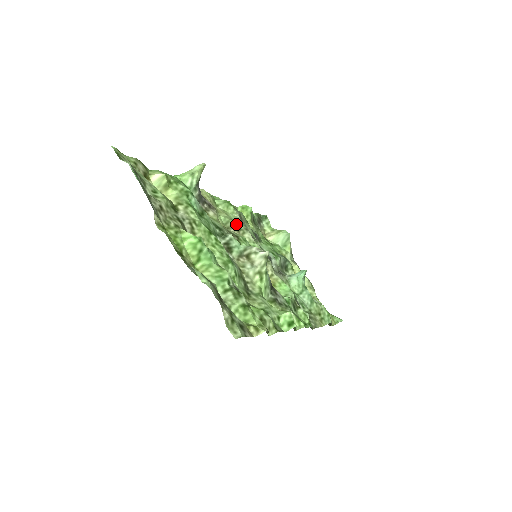
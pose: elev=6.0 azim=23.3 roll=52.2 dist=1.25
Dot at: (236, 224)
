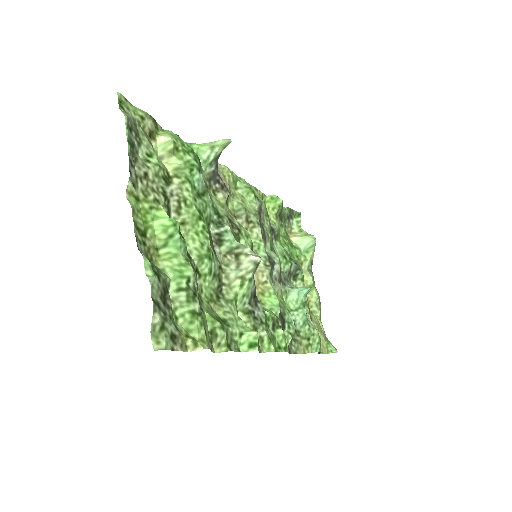
Dot at: (248, 215)
